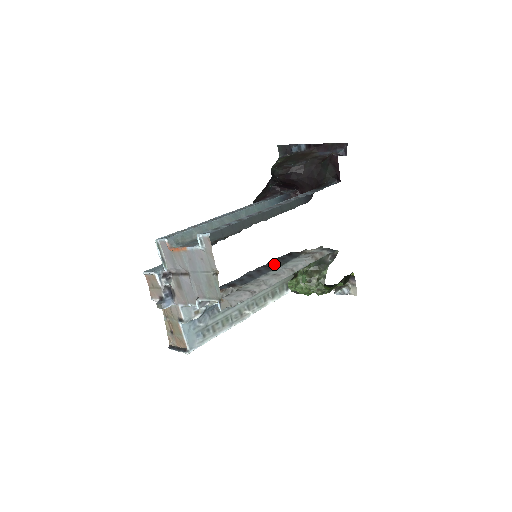
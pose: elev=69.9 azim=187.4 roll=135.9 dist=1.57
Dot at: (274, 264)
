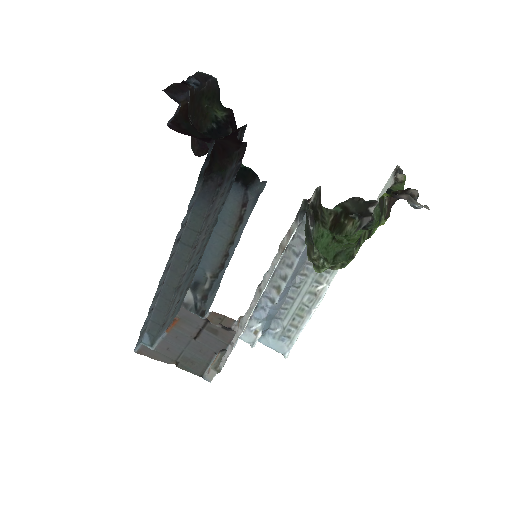
Dot at: occluded
